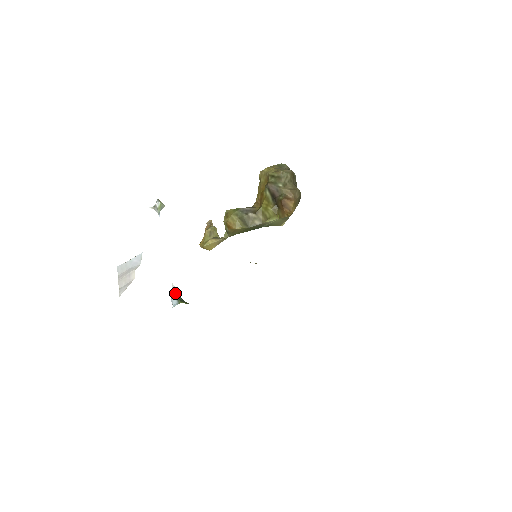
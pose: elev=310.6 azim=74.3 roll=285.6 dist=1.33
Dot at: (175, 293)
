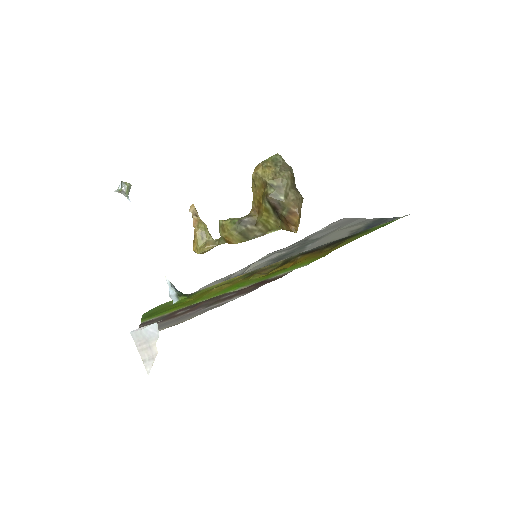
Dot at: (171, 288)
